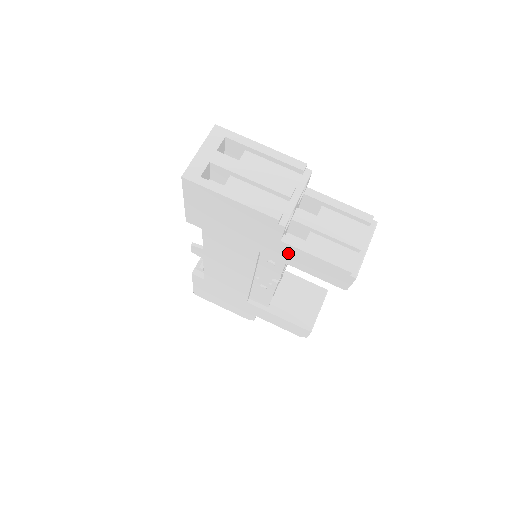
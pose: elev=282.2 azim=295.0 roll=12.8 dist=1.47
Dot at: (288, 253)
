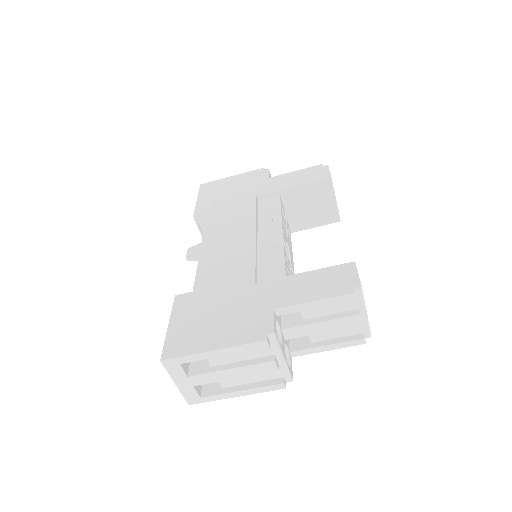
Dot at: occluded
